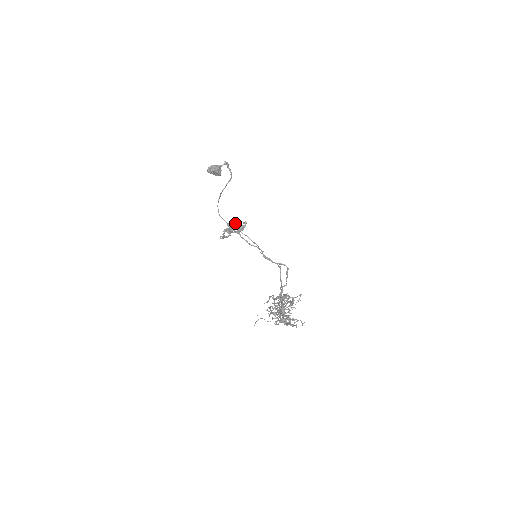
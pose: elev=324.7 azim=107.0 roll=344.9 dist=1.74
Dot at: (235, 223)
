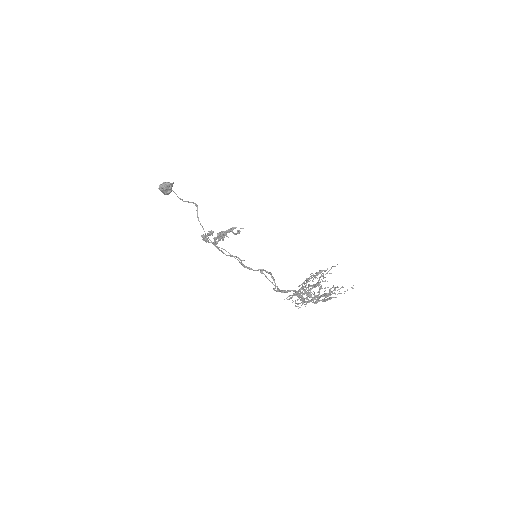
Dot at: (211, 234)
